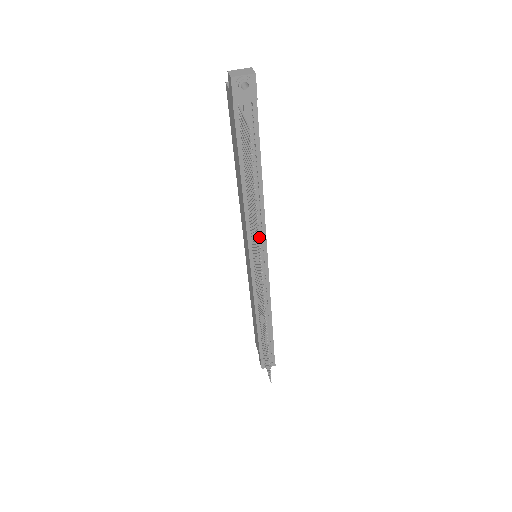
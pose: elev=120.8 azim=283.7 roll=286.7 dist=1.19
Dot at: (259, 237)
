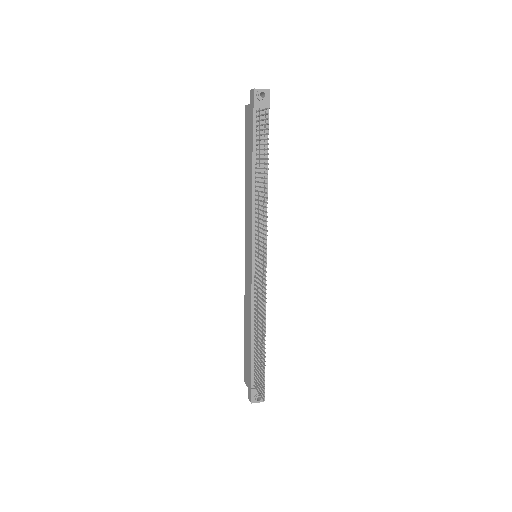
Dot at: (261, 231)
